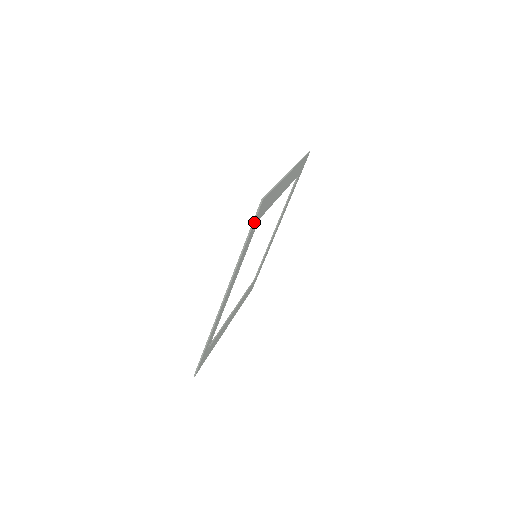
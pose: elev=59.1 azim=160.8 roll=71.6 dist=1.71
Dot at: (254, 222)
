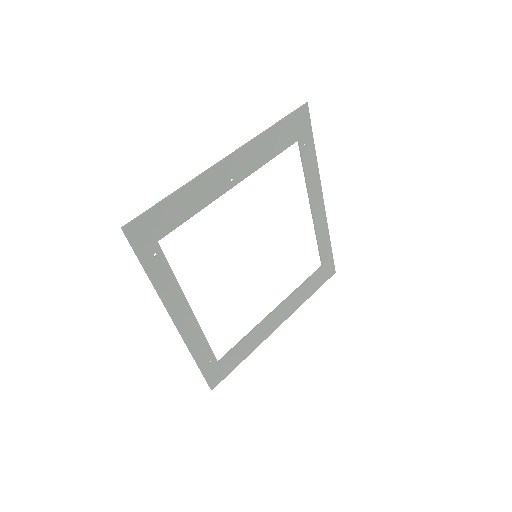
Dot at: (136, 251)
